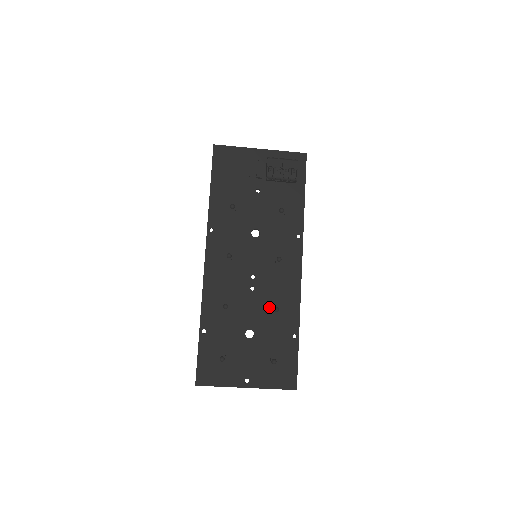
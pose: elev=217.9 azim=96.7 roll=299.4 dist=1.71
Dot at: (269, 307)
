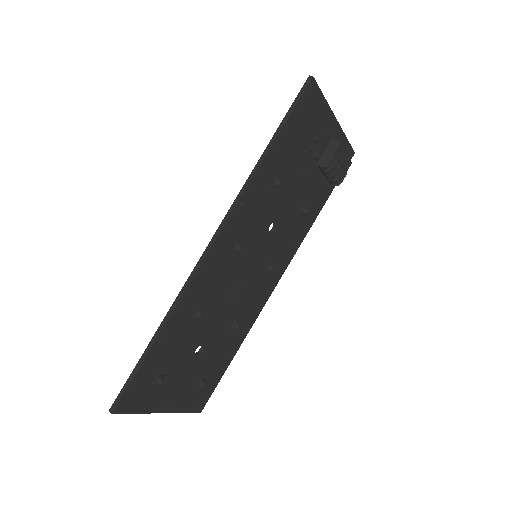
Dot at: (232, 321)
